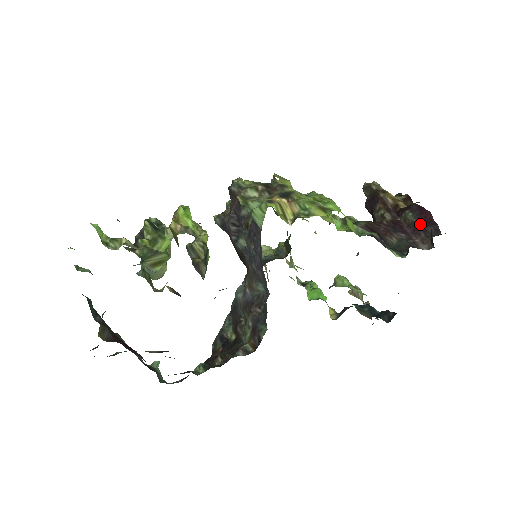
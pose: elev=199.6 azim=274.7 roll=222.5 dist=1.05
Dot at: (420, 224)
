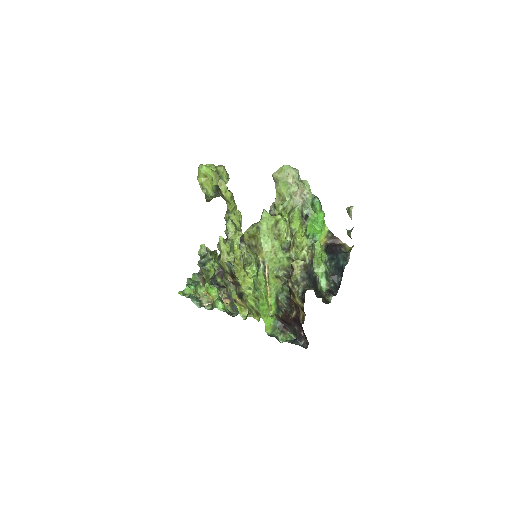
Dot at: (303, 332)
